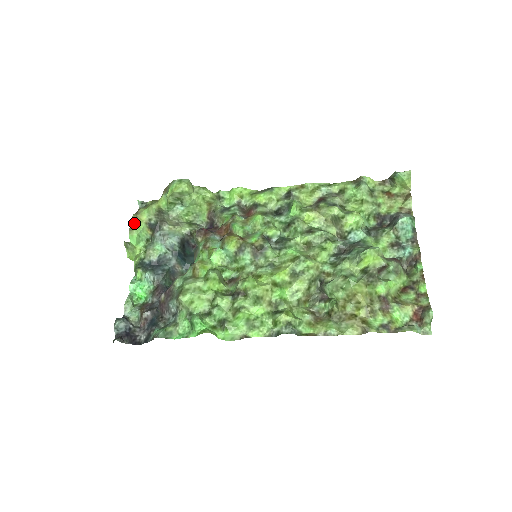
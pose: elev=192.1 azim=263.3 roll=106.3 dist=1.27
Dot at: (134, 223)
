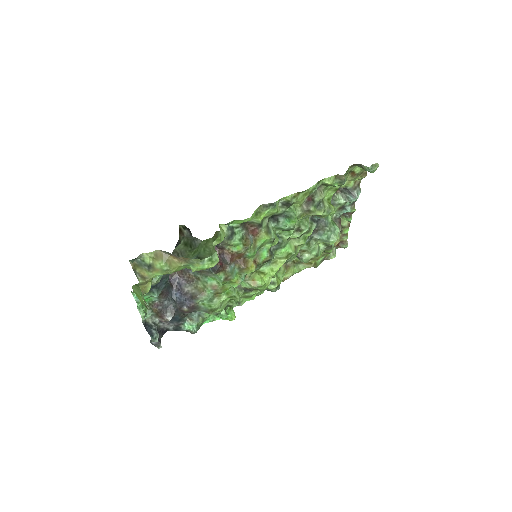
Dot at: (144, 286)
